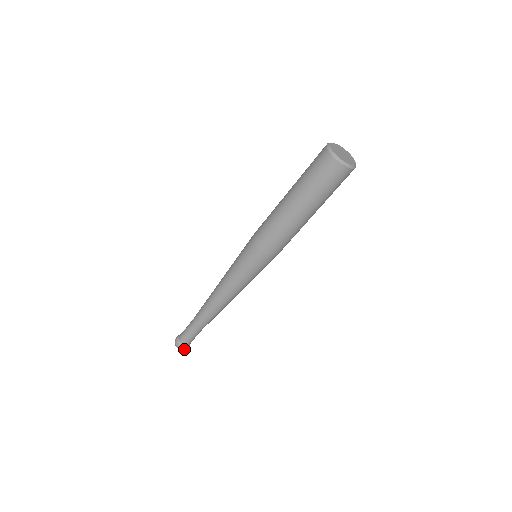
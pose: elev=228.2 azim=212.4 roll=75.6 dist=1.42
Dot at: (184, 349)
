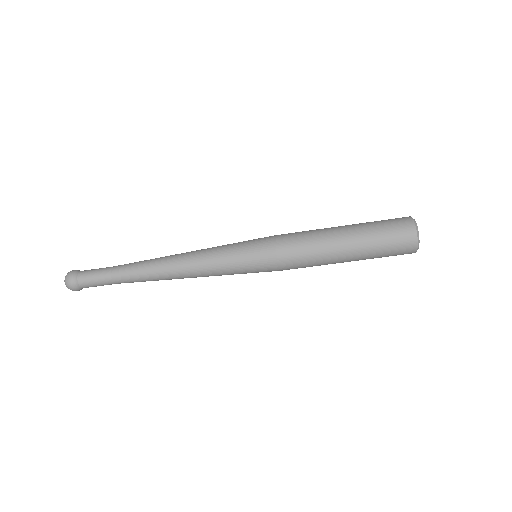
Dot at: occluded
